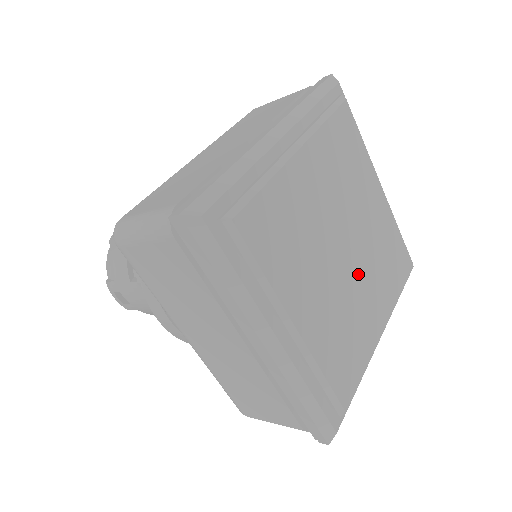
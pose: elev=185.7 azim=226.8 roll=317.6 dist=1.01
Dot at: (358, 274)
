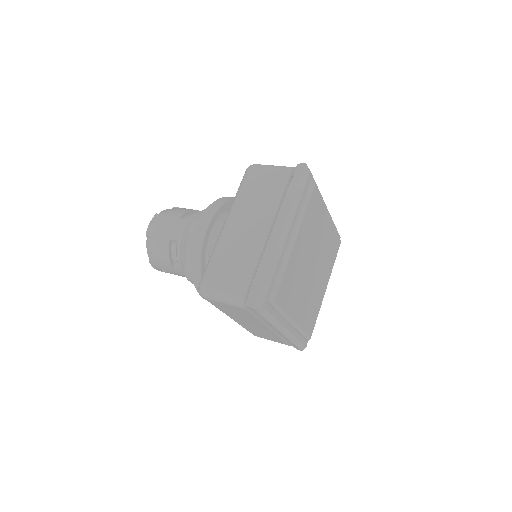
Dot at: (317, 274)
